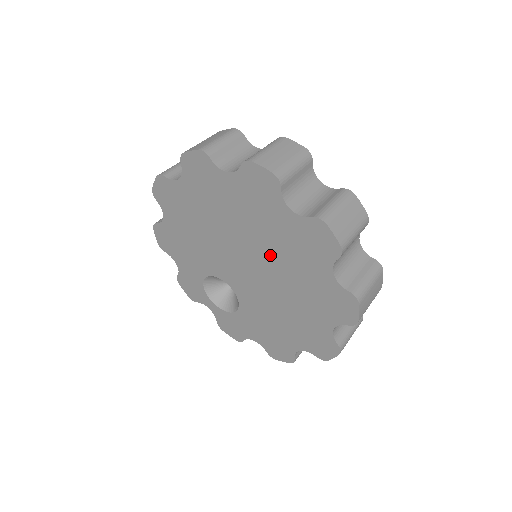
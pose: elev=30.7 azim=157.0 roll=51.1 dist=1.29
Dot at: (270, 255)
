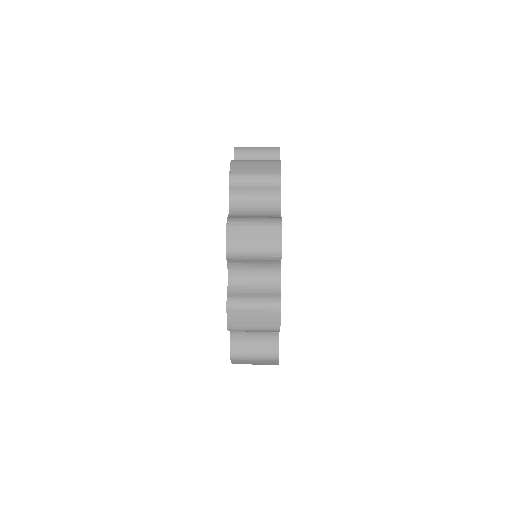
Dot at: occluded
